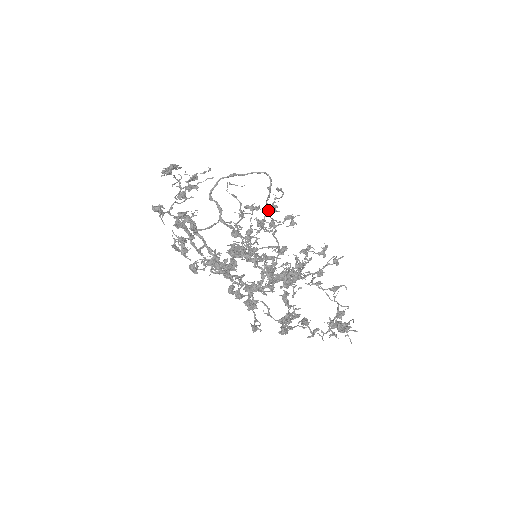
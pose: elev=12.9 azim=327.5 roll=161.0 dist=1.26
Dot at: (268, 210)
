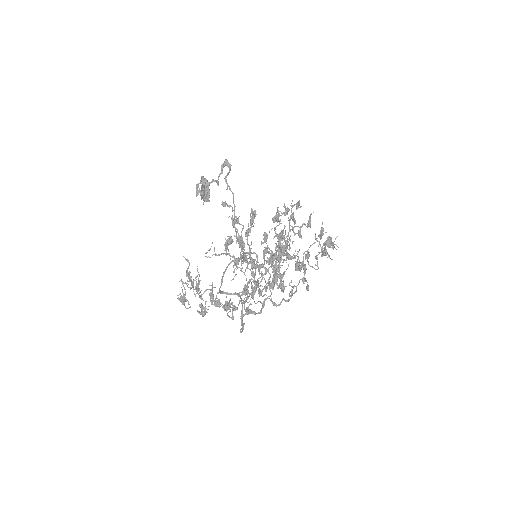
Dot at: occluded
